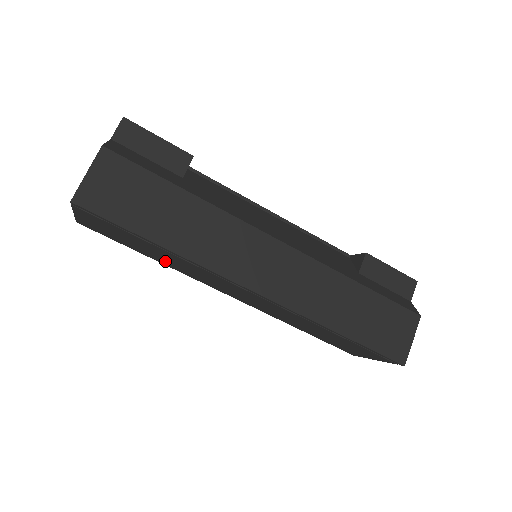
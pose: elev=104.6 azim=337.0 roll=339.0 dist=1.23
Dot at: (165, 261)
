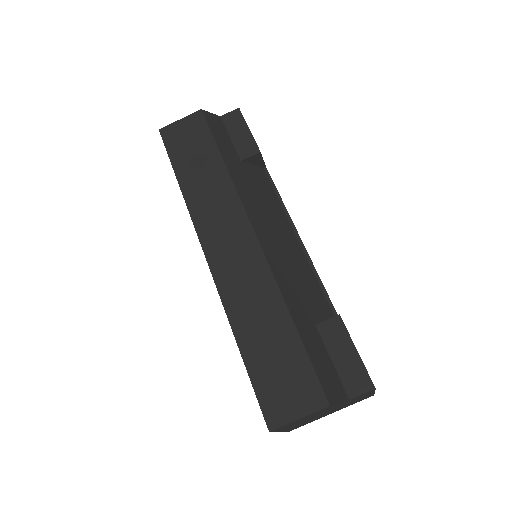
Dot at: occluded
